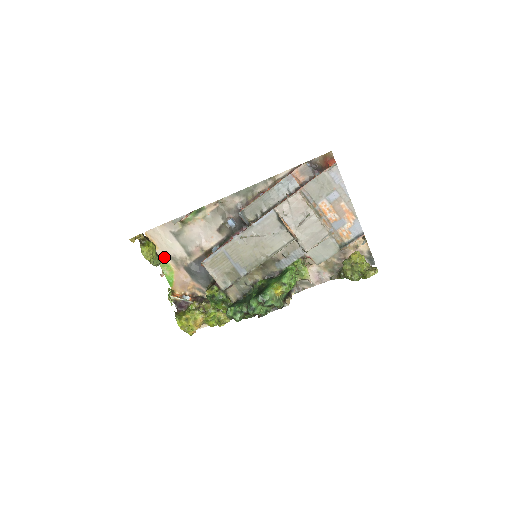
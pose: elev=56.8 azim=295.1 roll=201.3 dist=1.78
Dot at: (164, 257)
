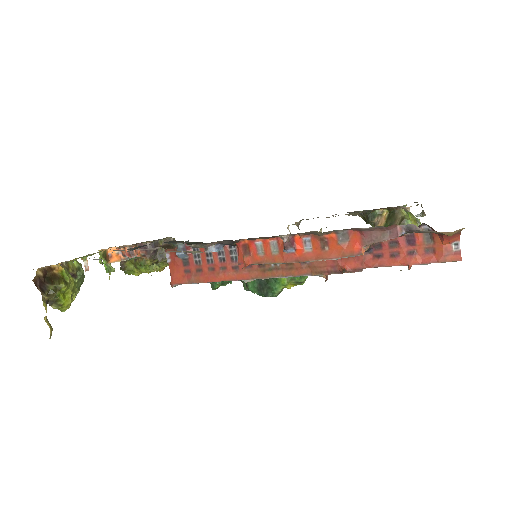
Dot at: (80, 257)
